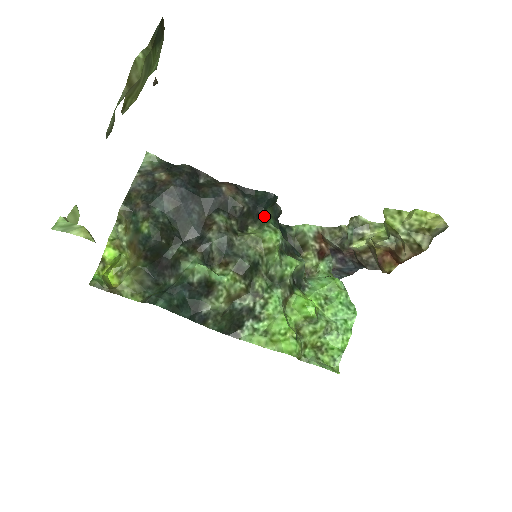
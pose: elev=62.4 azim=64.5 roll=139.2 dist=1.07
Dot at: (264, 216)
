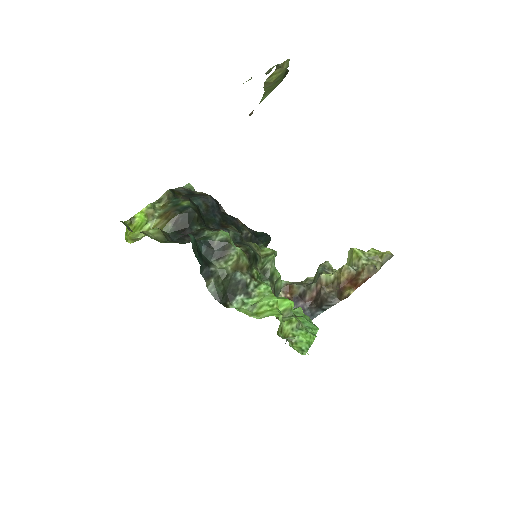
Dot at: (261, 244)
